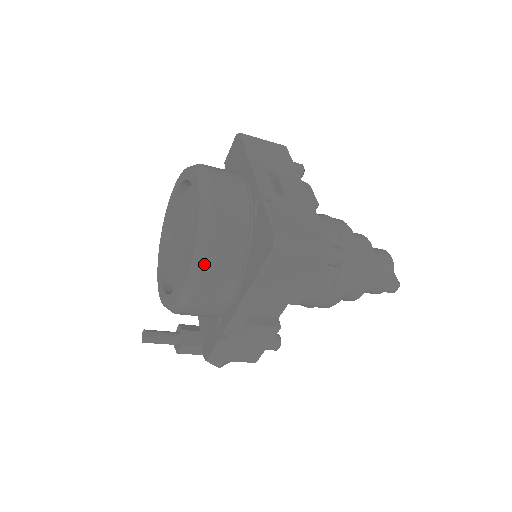
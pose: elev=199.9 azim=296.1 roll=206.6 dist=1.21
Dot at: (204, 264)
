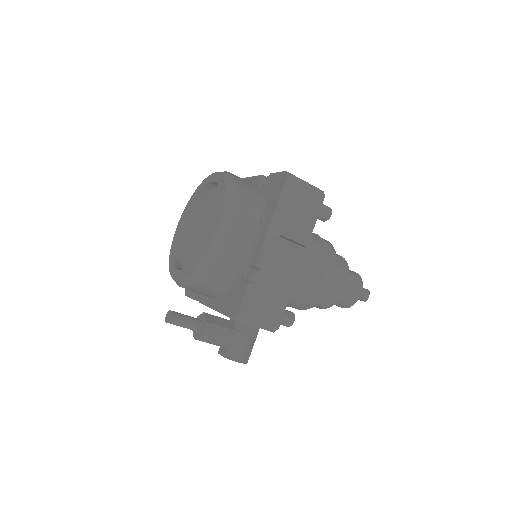
Dot at: (235, 202)
